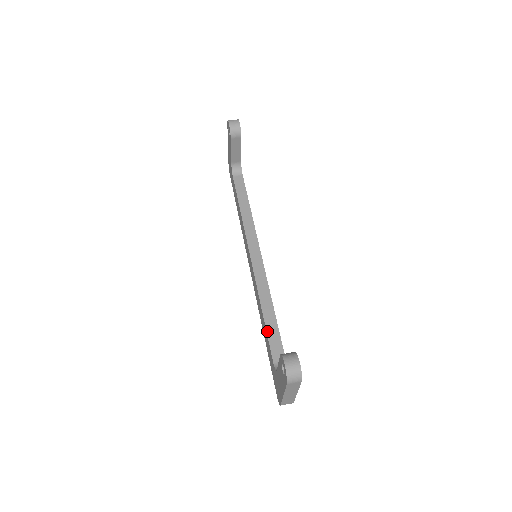
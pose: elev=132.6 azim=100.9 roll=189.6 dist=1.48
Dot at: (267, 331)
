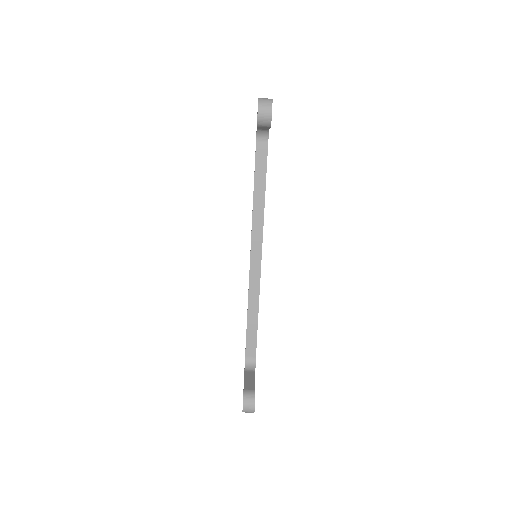
Dot at: (247, 331)
